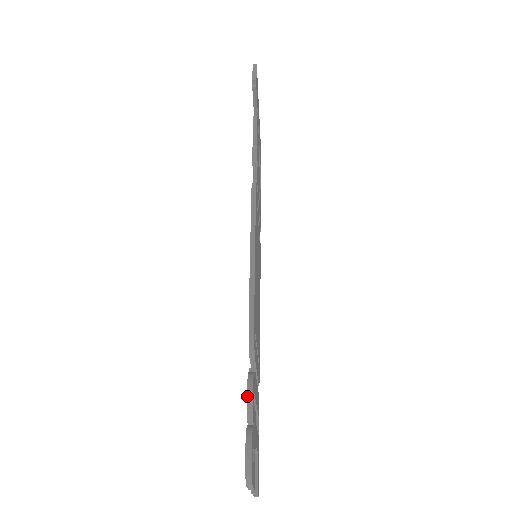
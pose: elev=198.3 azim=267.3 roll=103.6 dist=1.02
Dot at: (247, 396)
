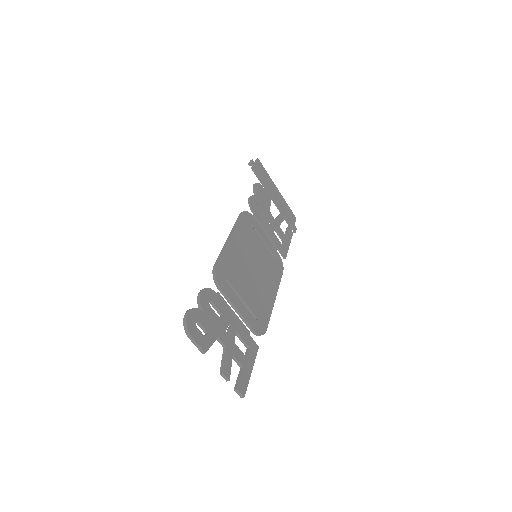
Dot at: (198, 294)
